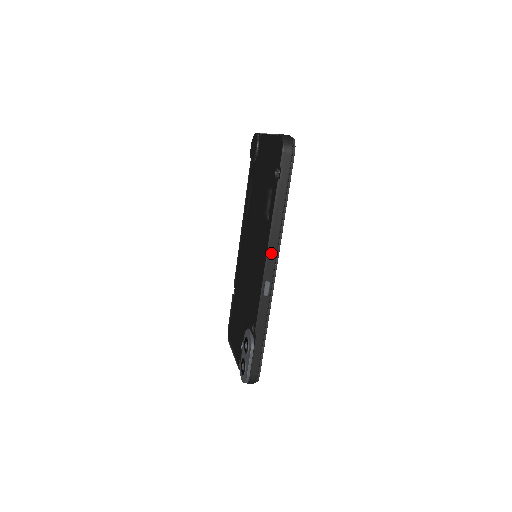
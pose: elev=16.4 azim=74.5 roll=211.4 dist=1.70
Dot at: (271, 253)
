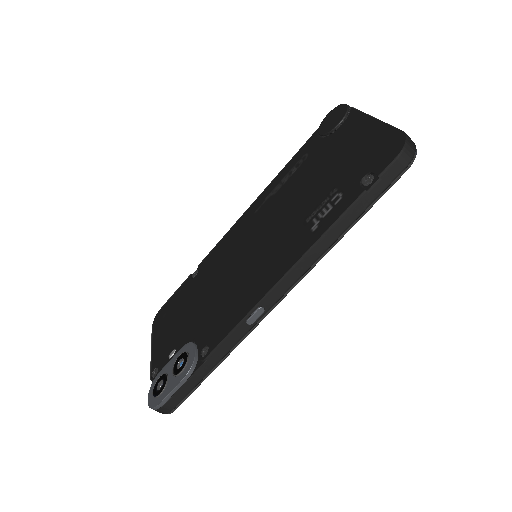
Dot at: (291, 276)
